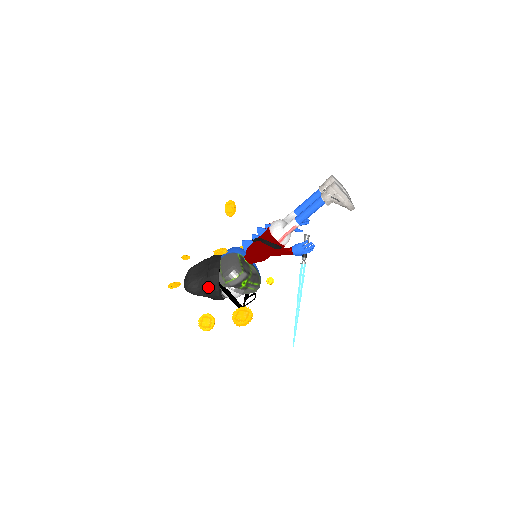
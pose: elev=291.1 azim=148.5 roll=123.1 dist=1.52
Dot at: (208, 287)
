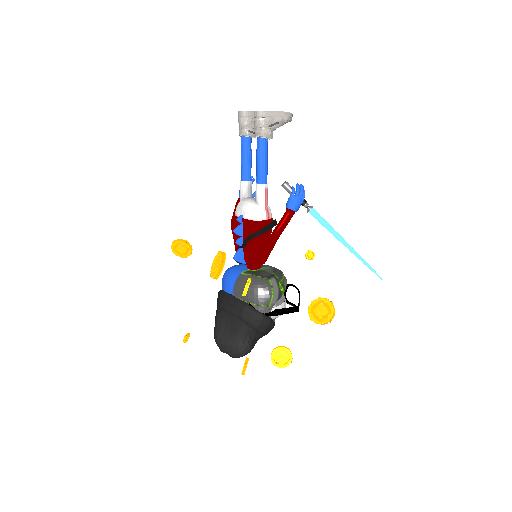
Dot at: (258, 330)
